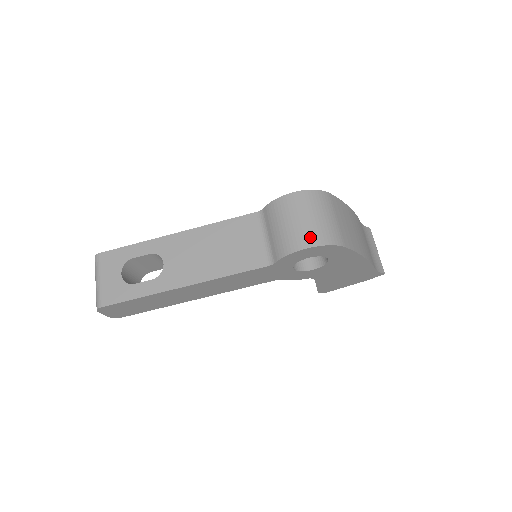
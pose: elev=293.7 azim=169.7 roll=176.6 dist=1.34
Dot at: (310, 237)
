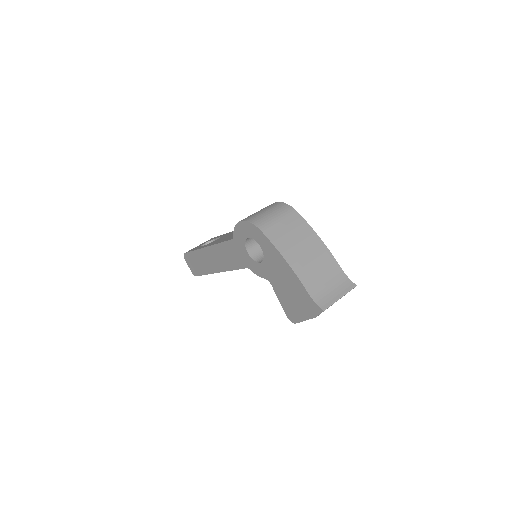
Dot at: (248, 217)
